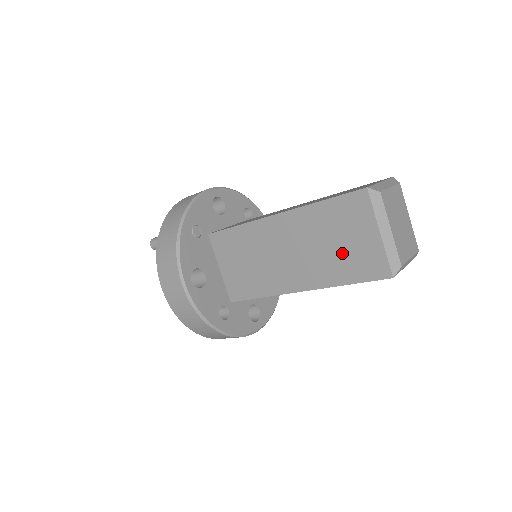
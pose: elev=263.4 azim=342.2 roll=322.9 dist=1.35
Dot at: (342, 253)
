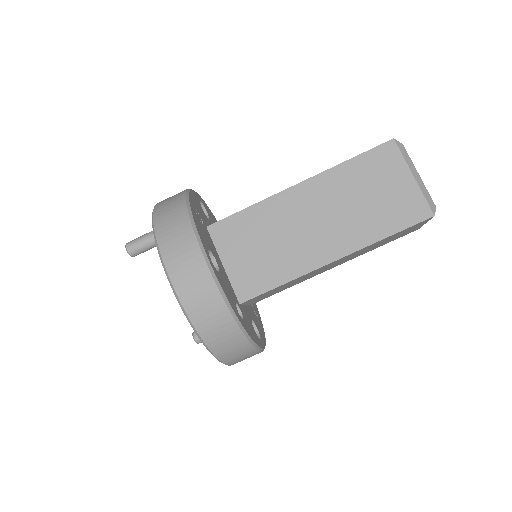
Dot at: (378, 205)
